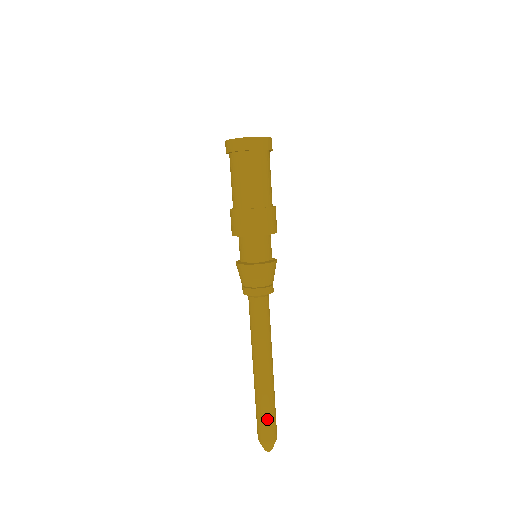
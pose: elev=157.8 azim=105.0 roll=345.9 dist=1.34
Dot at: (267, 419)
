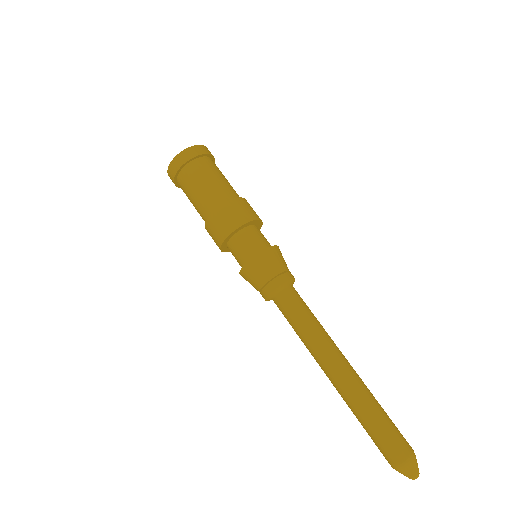
Dot at: (390, 423)
